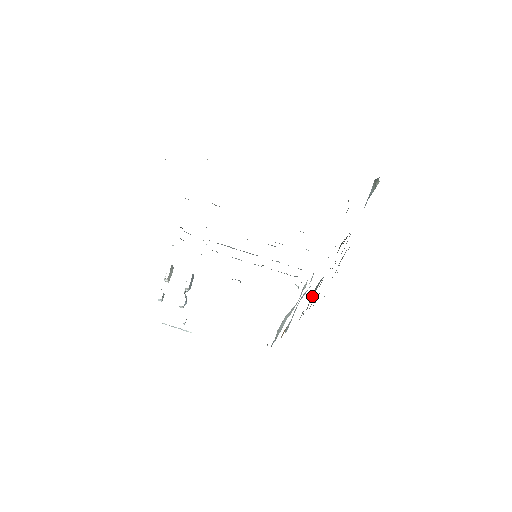
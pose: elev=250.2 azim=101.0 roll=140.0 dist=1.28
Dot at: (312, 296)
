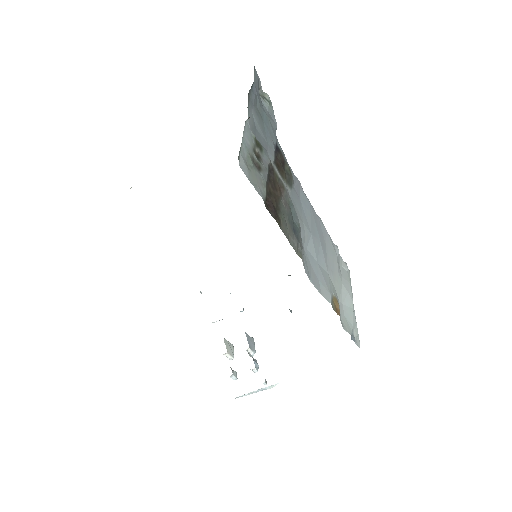
Dot at: (296, 229)
